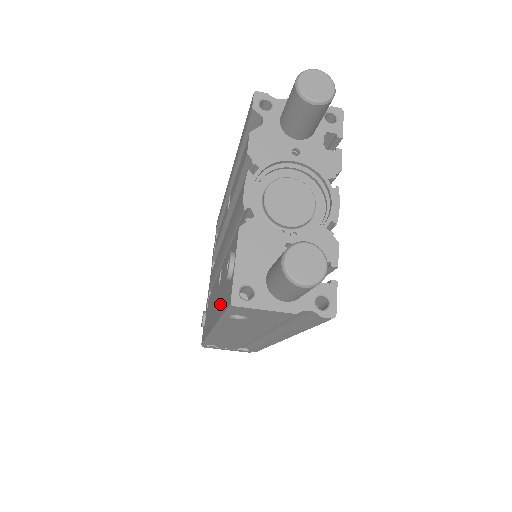
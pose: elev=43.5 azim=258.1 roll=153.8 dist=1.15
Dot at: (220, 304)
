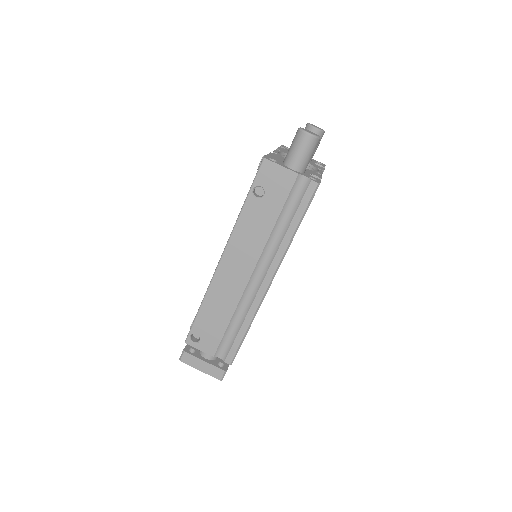
Dot at: occluded
